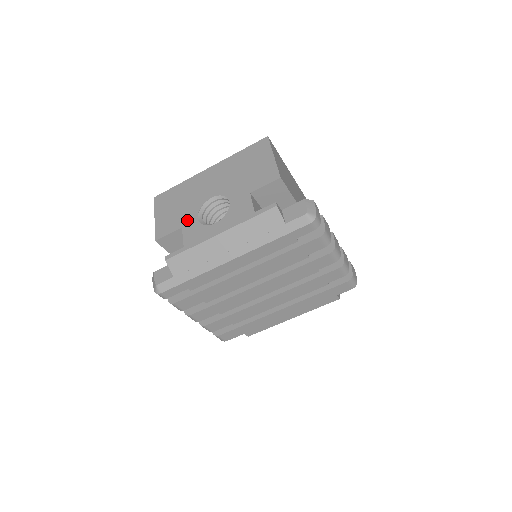
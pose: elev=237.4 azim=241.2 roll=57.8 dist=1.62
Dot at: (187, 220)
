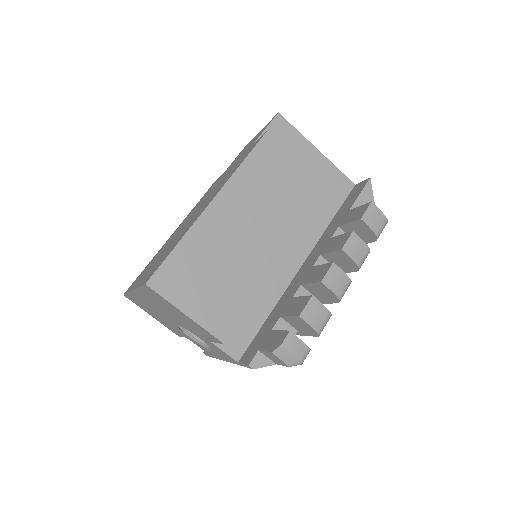
Dot at: (182, 334)
